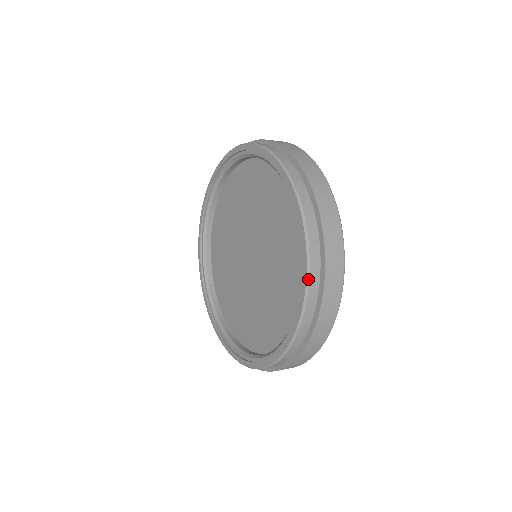
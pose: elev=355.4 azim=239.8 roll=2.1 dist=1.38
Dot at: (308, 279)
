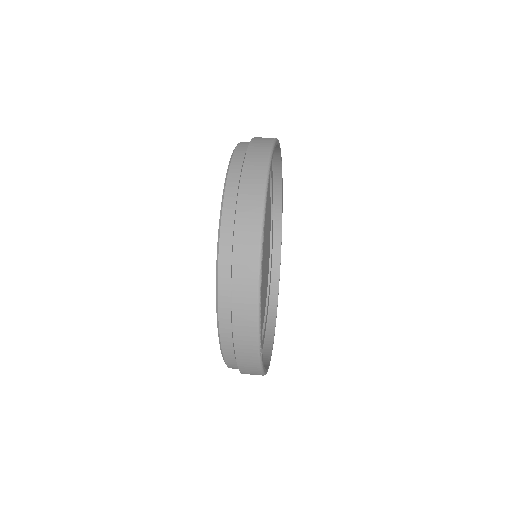
Dot at: (222, 355)
